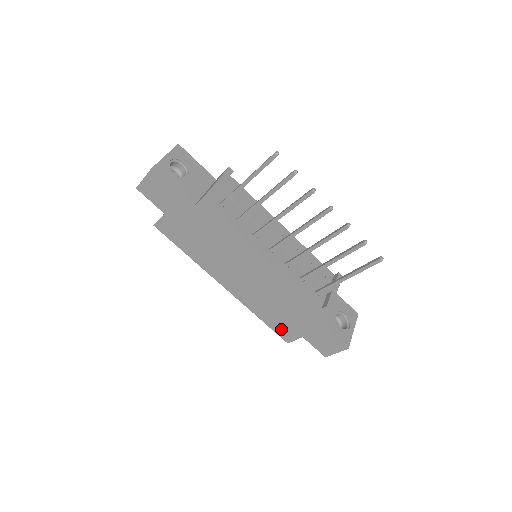
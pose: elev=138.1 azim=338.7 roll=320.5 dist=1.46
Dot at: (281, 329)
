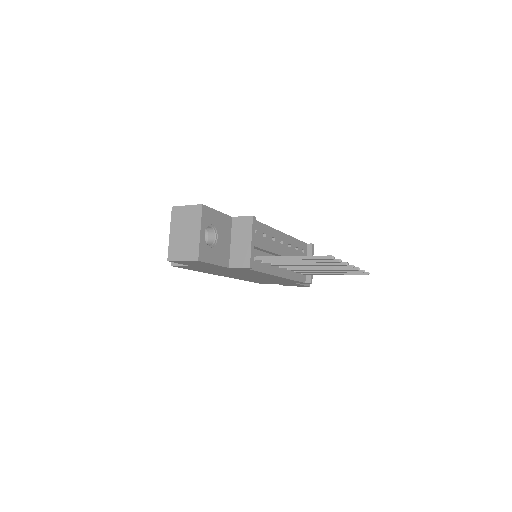
Dot at: (260, 282)
